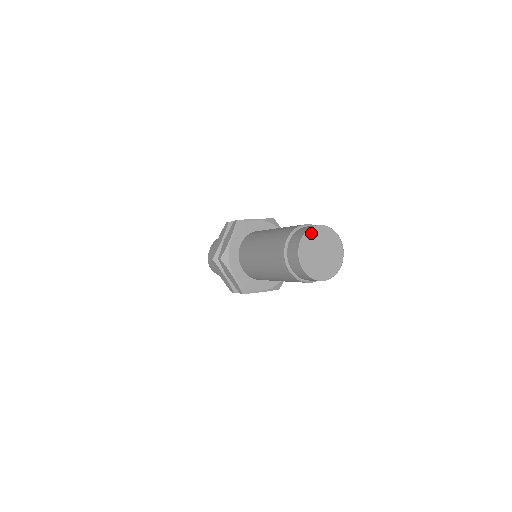
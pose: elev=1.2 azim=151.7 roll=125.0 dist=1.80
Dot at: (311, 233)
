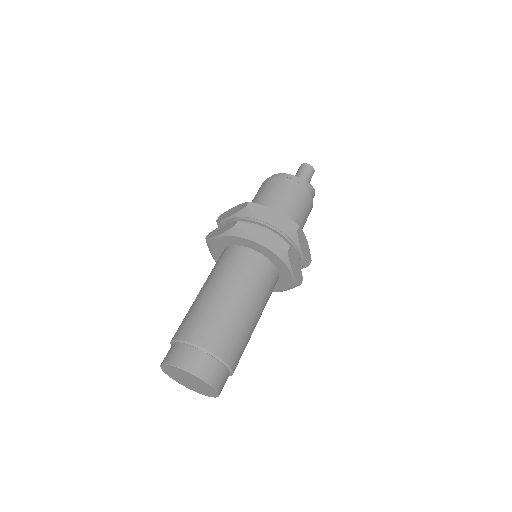
Dot at: (178, 369)
